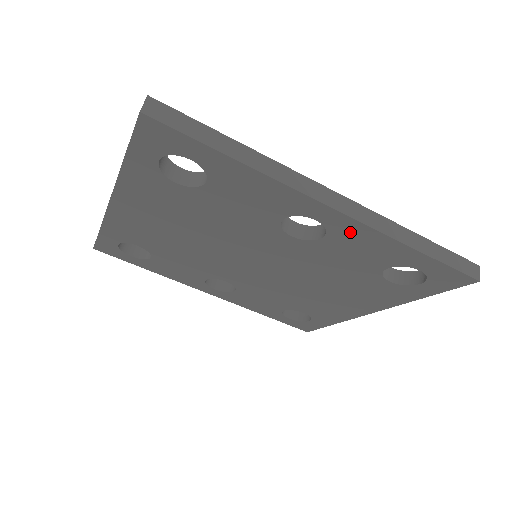
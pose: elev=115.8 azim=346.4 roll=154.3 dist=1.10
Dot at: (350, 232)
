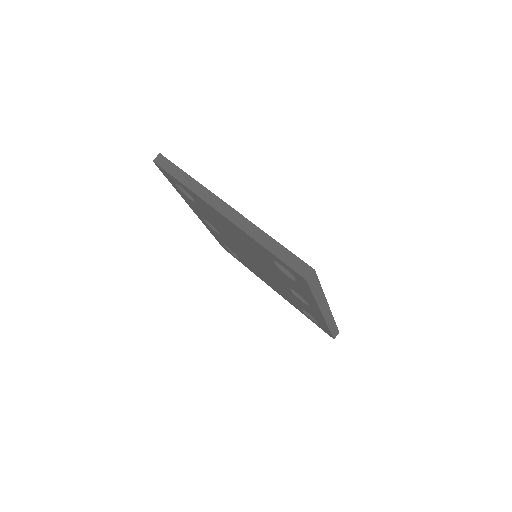
Dot at: (316, 314)
